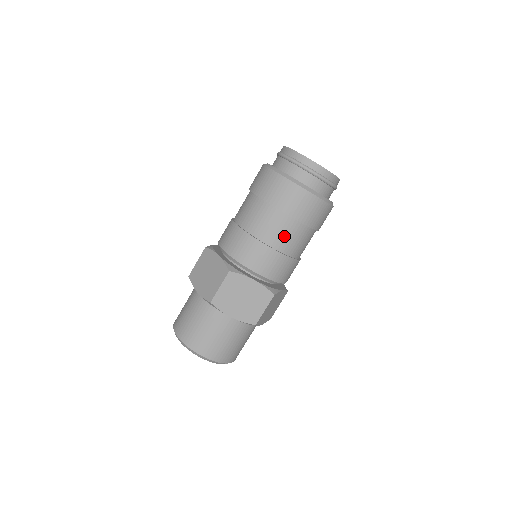
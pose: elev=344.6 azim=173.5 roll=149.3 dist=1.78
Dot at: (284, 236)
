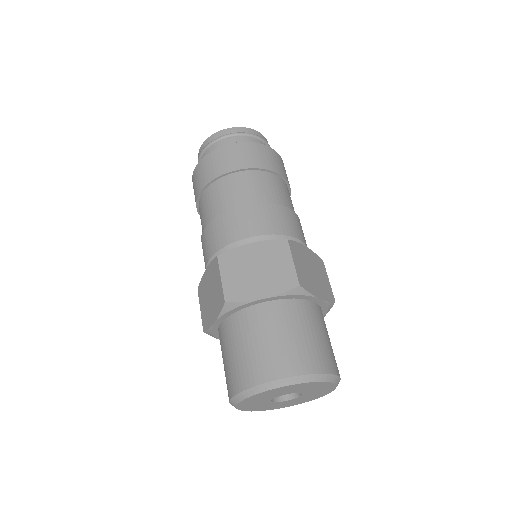
Dot at: (288, 198)
